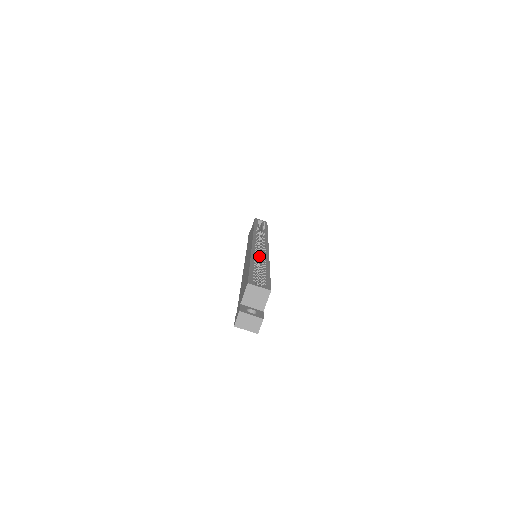
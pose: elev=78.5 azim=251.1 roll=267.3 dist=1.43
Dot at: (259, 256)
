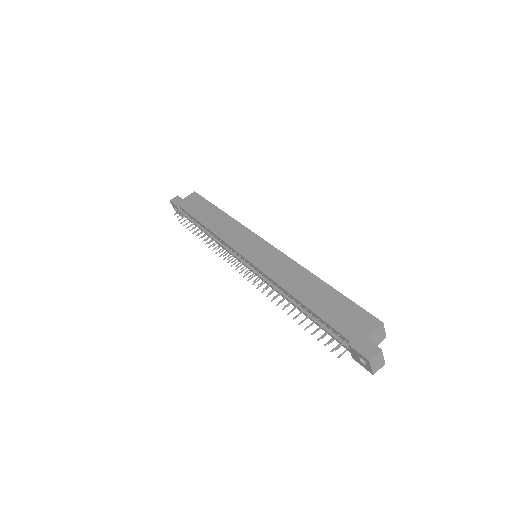
Dot at: occluded
